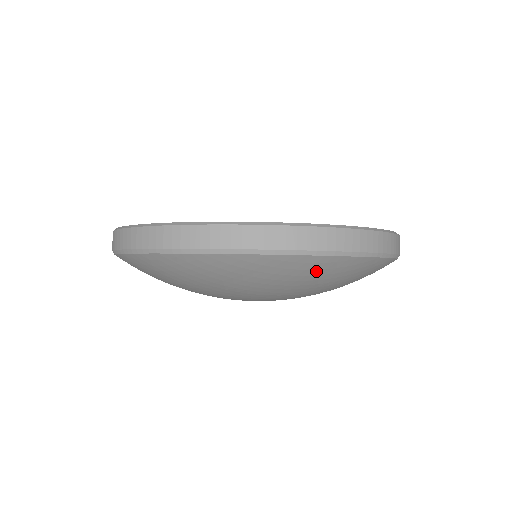
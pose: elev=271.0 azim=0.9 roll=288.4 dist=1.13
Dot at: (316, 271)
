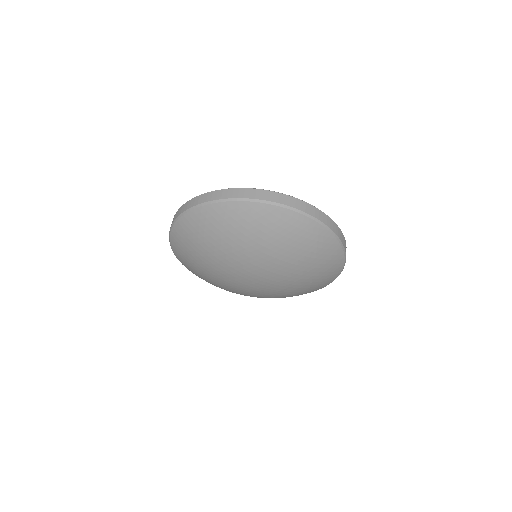
Dot at: (302, 231)
